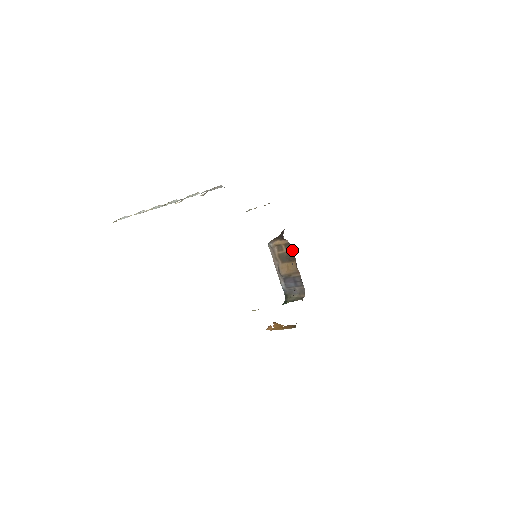
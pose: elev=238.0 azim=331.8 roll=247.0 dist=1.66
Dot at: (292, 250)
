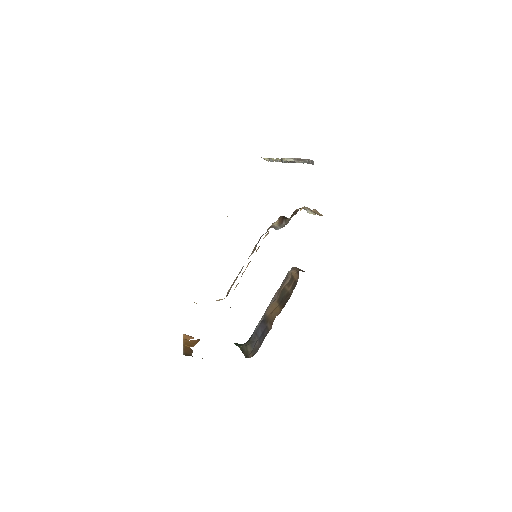
Dot at: occluded
